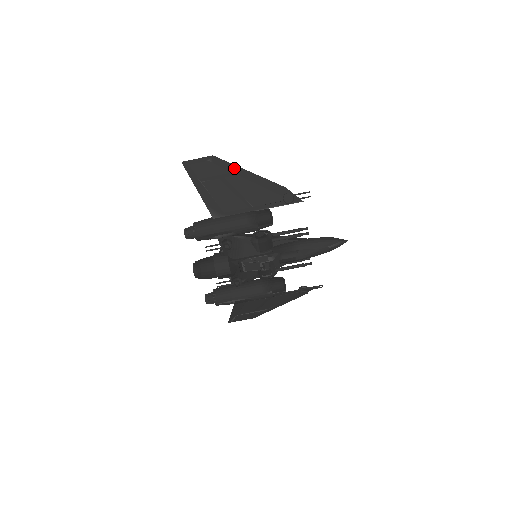
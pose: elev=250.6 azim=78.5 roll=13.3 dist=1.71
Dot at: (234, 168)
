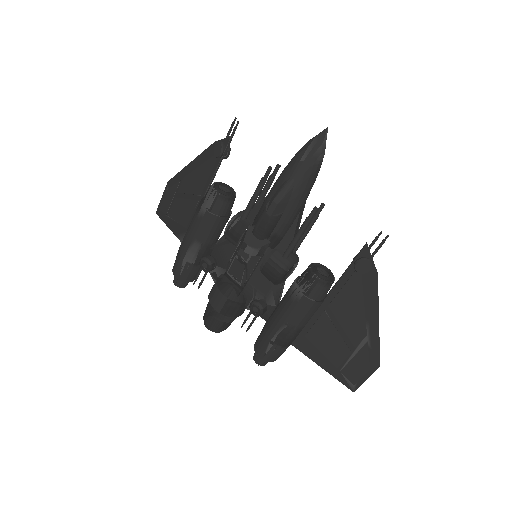
Dot at: (180, 175)
